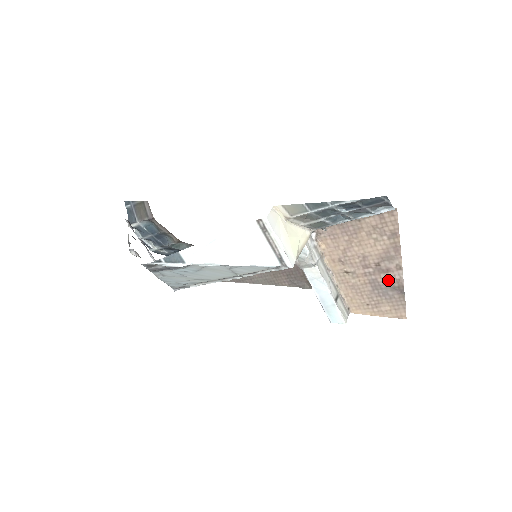
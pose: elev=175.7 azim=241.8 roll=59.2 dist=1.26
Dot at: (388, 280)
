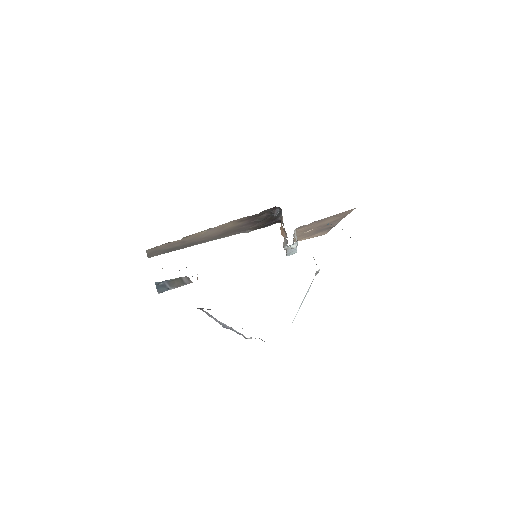
Dot at: occluded
